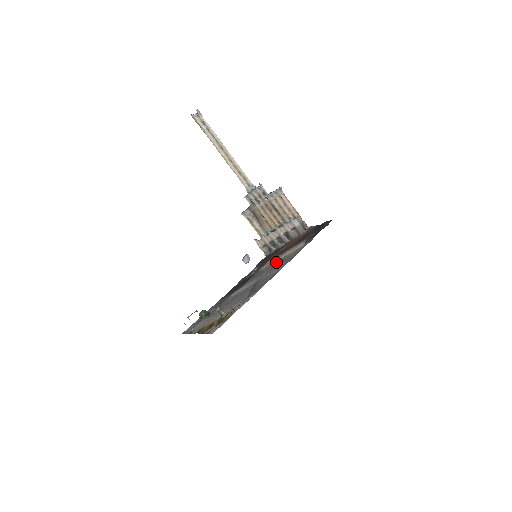
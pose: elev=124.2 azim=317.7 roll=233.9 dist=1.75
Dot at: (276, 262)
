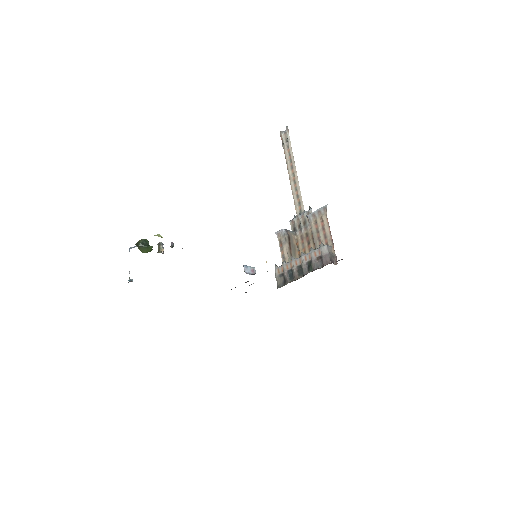
Dot at: occluded
